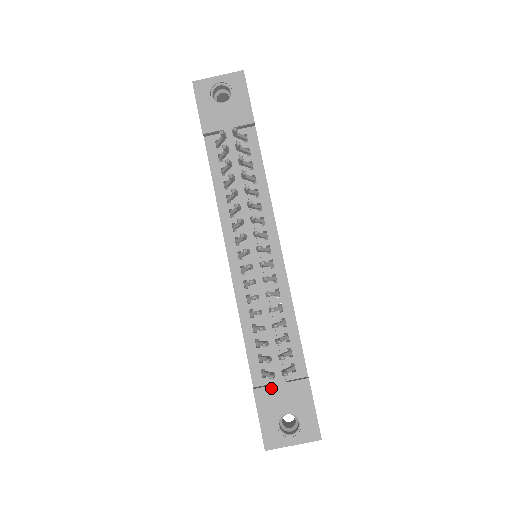
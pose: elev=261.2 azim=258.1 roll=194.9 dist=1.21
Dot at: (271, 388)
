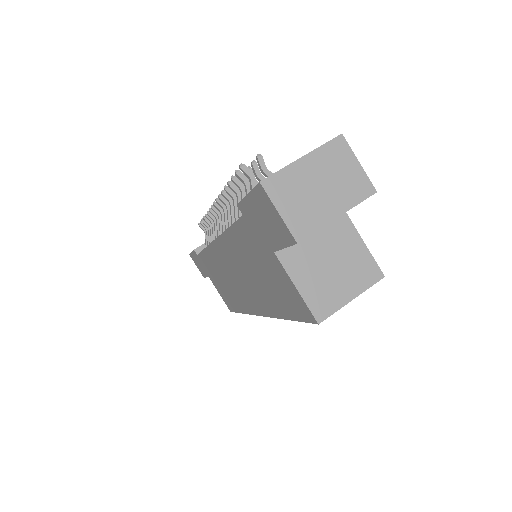
Dot at: occluded
